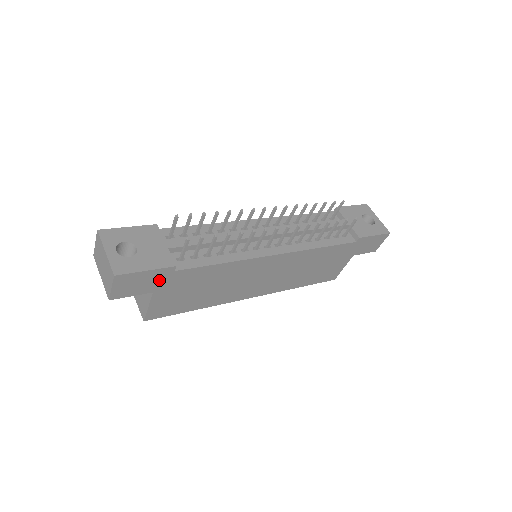
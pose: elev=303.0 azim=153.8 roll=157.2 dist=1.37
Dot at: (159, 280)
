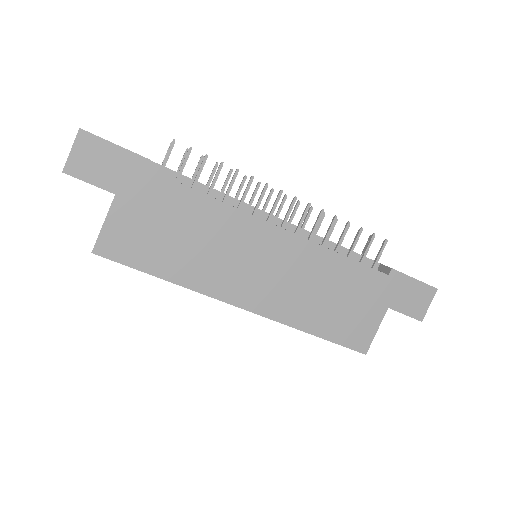
Dot at: (127, 175)
